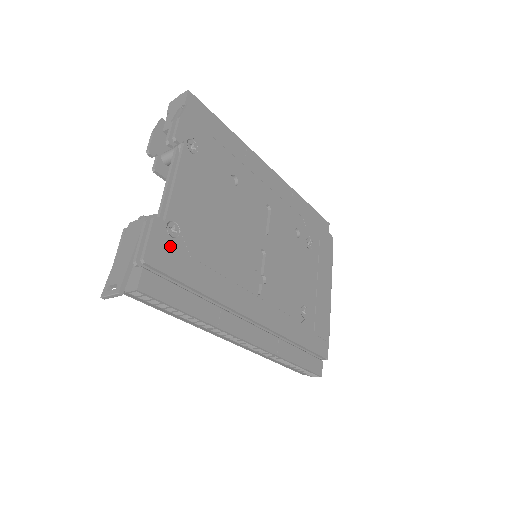
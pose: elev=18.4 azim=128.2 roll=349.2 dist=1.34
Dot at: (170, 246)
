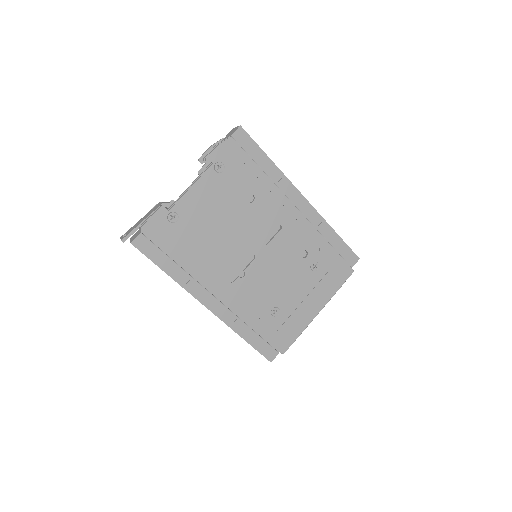
Dot at: (165, 227)
